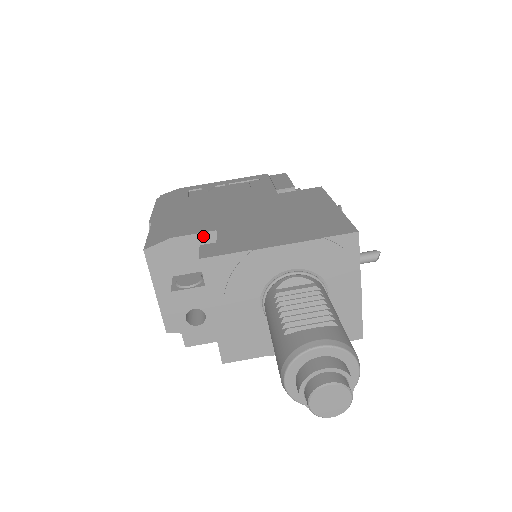
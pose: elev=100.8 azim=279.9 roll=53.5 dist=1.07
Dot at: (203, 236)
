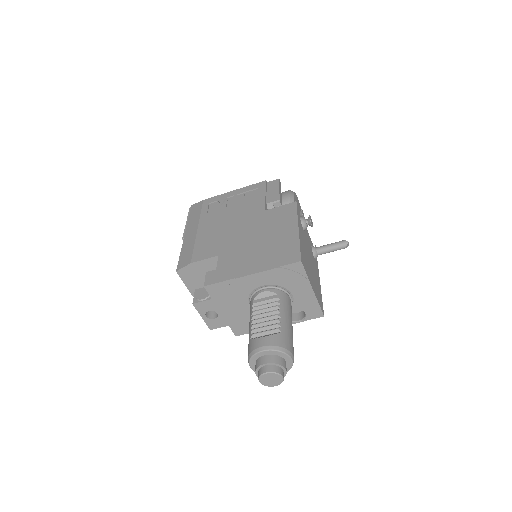
Dot at: (211, 260)
